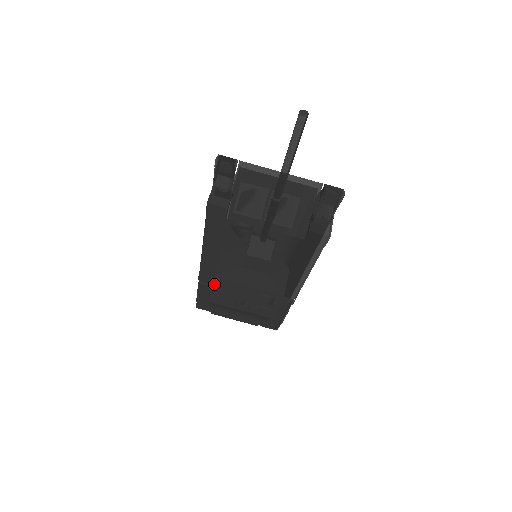
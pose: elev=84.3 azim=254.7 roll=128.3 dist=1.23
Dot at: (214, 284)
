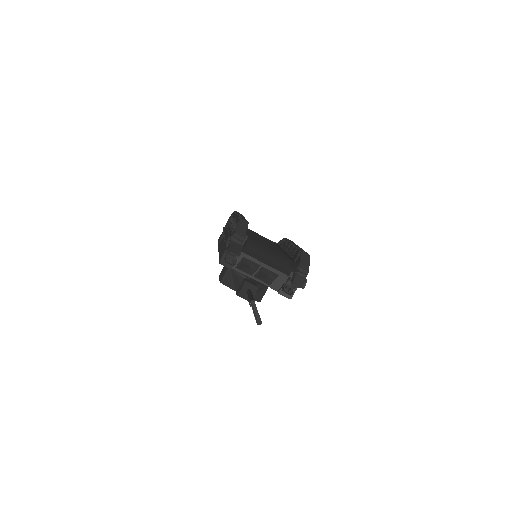
Dot at: occluded
